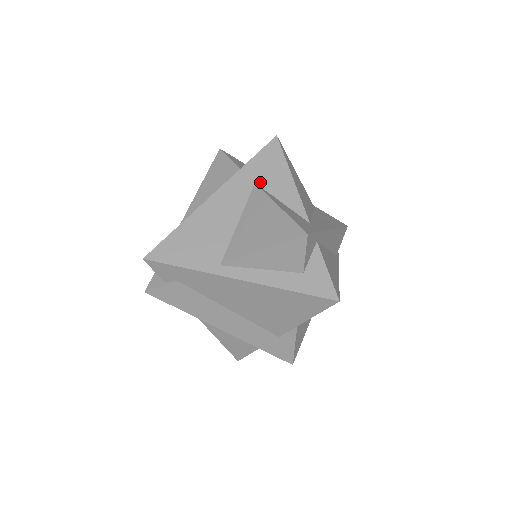
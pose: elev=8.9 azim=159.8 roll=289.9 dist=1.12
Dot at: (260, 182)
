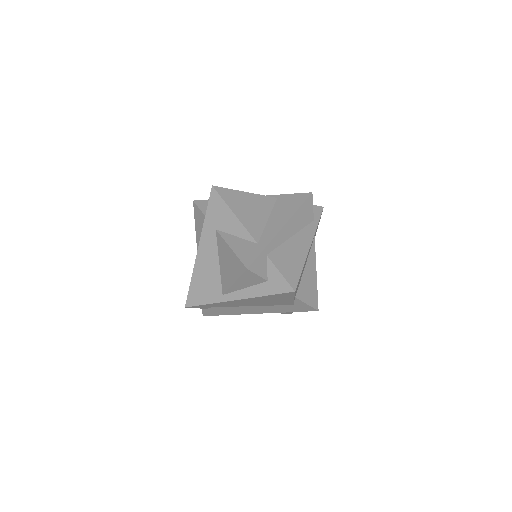
Dot at: (218, 227)
